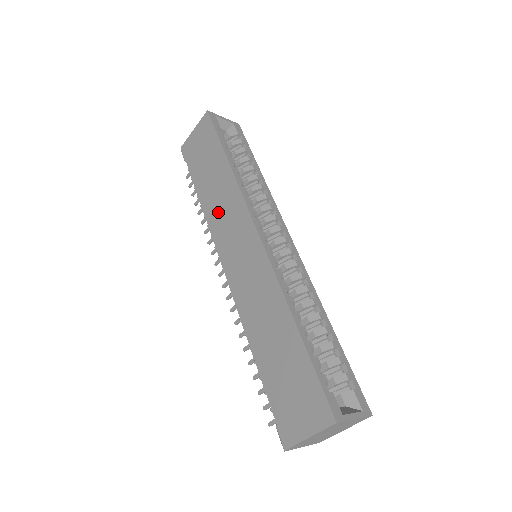
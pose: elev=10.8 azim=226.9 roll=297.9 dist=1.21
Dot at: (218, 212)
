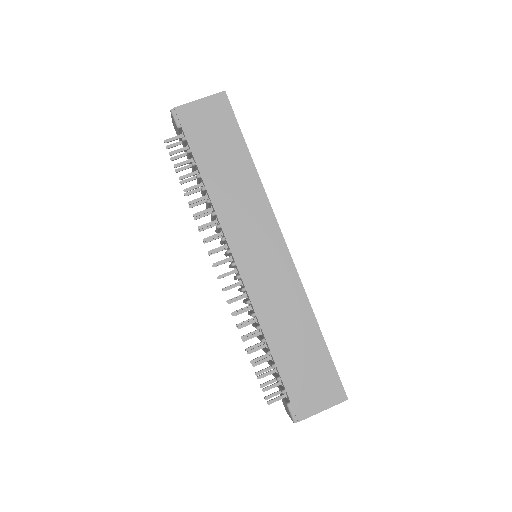
Dot at: (234, 206)
